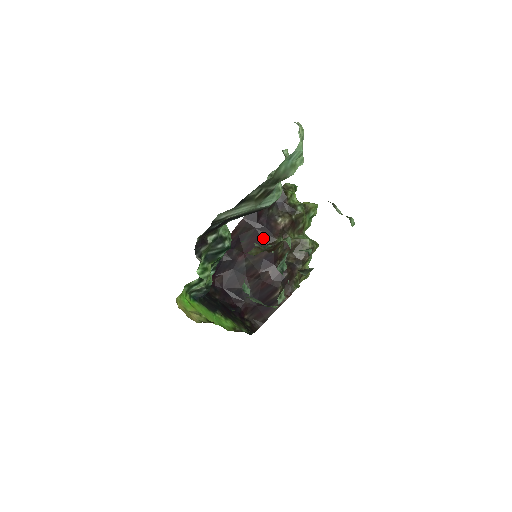
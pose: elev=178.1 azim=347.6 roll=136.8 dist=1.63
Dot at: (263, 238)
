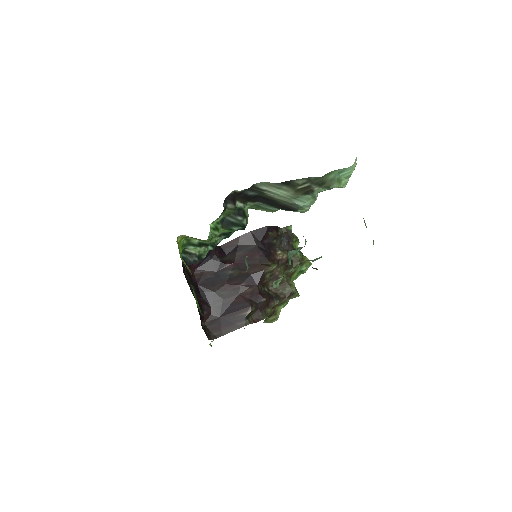
Dot at: (259, 257)
